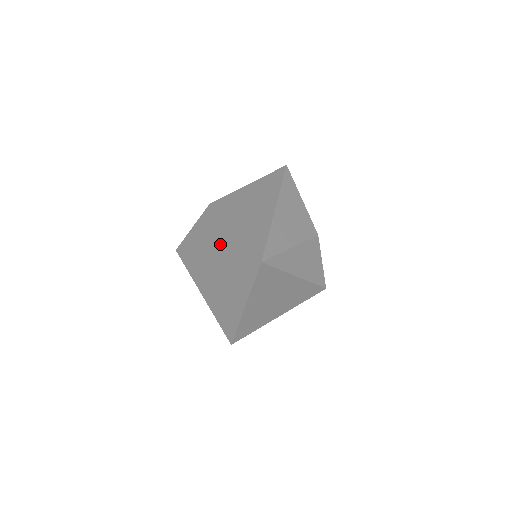
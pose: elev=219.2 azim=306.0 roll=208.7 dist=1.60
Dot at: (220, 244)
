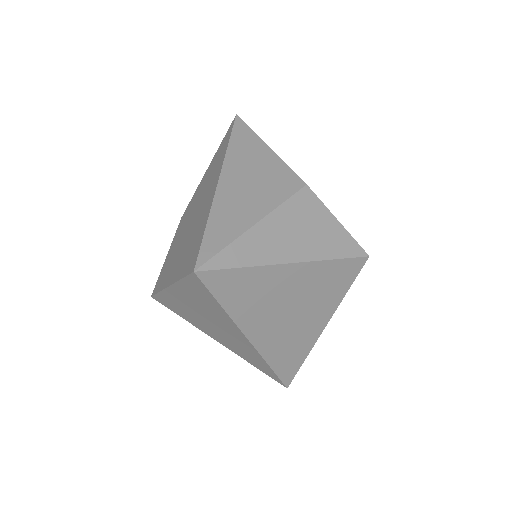
Dot at: (174, 267)
